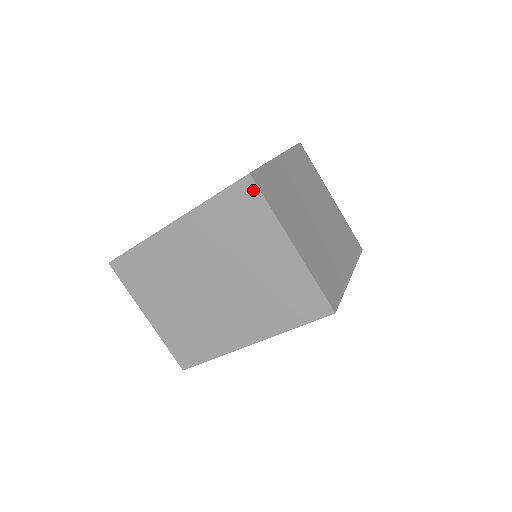
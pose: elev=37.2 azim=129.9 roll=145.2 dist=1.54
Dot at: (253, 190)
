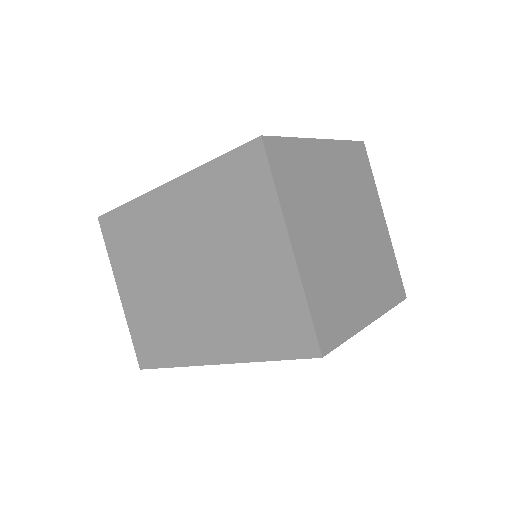
Dot at: (260, 159)
